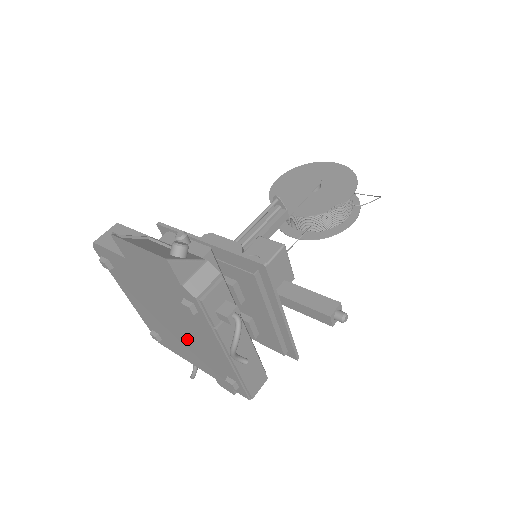
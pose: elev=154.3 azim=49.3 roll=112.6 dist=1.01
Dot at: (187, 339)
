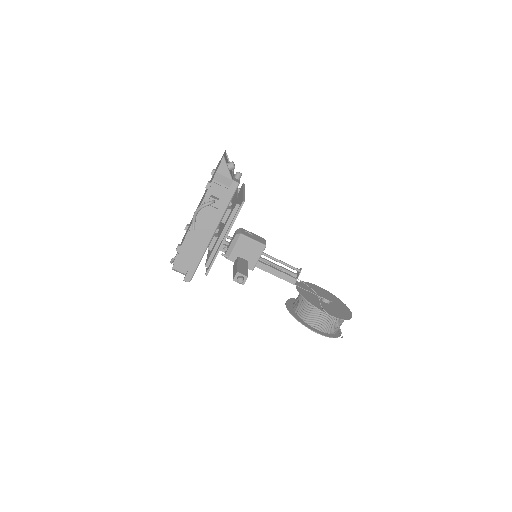
Dot at: occluded
